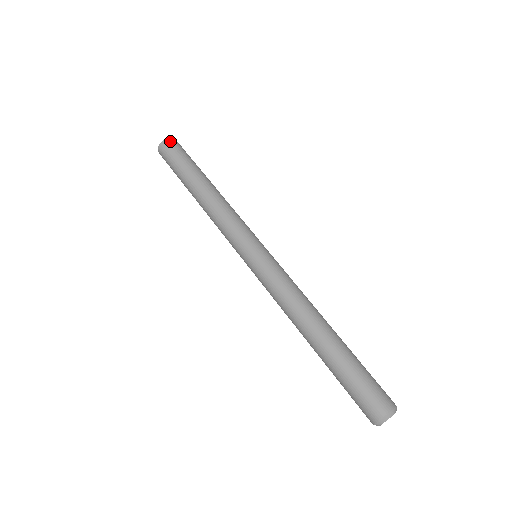
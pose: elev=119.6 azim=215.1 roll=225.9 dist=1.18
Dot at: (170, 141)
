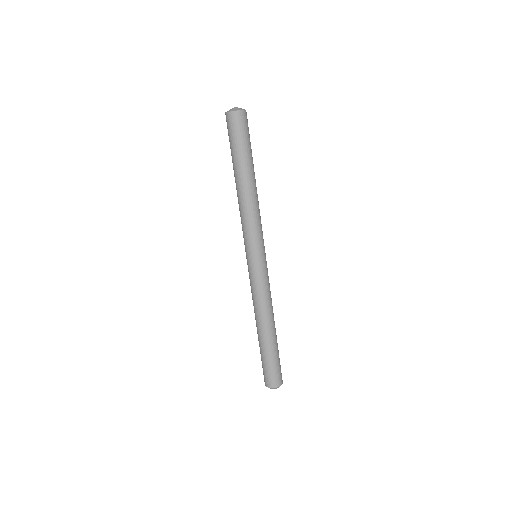
Dot at: (230, 117)
